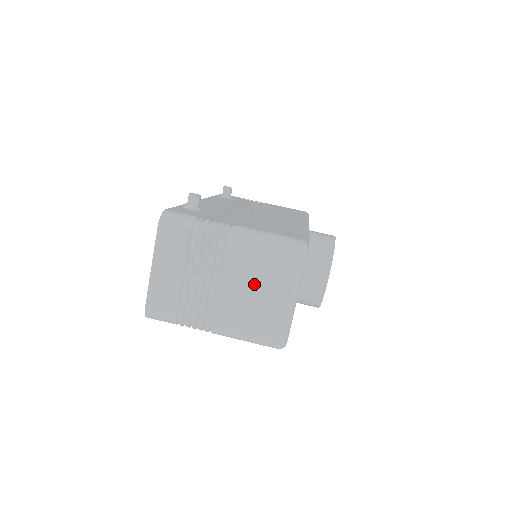
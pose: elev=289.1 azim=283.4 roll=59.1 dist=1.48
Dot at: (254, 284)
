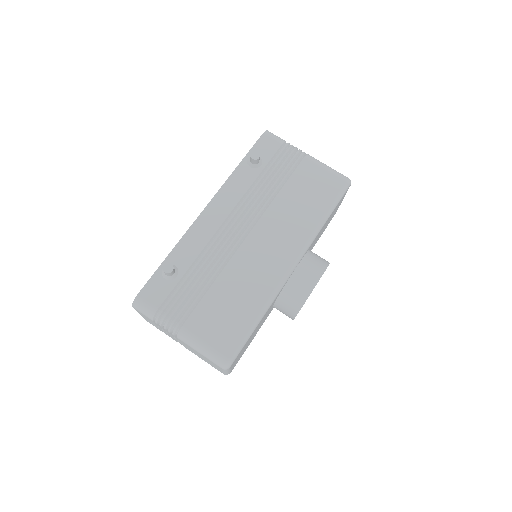
Dot at: (200, 355)
